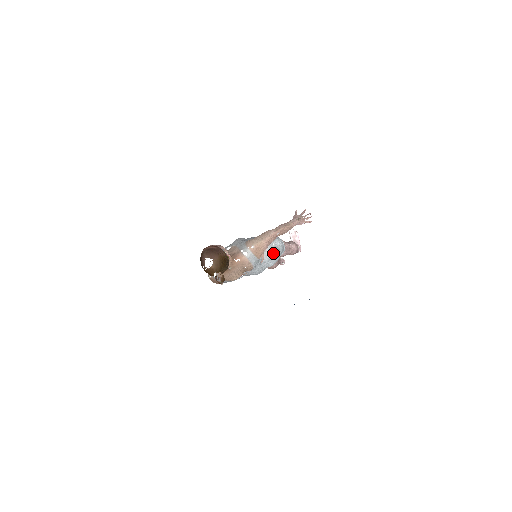
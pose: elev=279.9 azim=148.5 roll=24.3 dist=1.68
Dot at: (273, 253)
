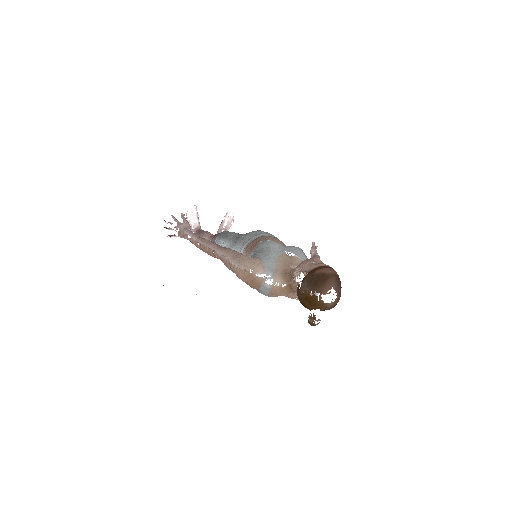
Dot at: occluded
